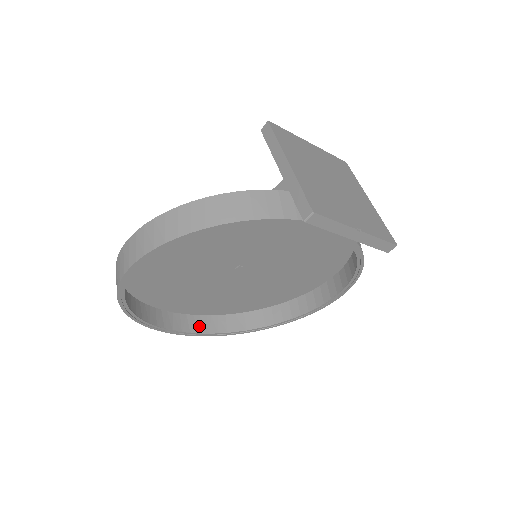
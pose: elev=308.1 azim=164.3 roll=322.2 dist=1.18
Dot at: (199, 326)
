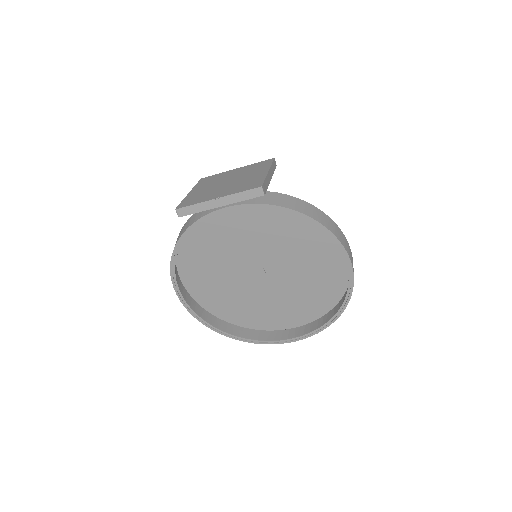
Dot at: (303, 332)
